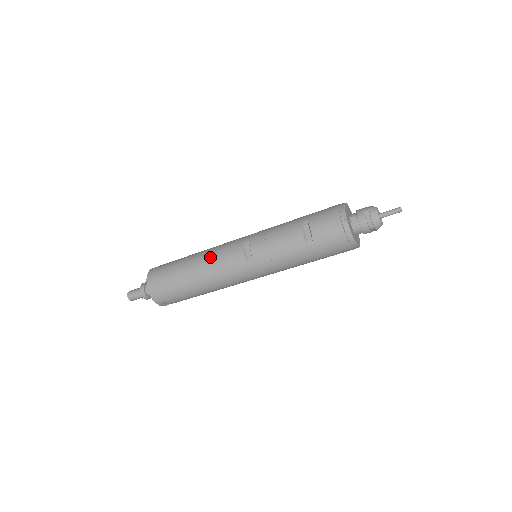
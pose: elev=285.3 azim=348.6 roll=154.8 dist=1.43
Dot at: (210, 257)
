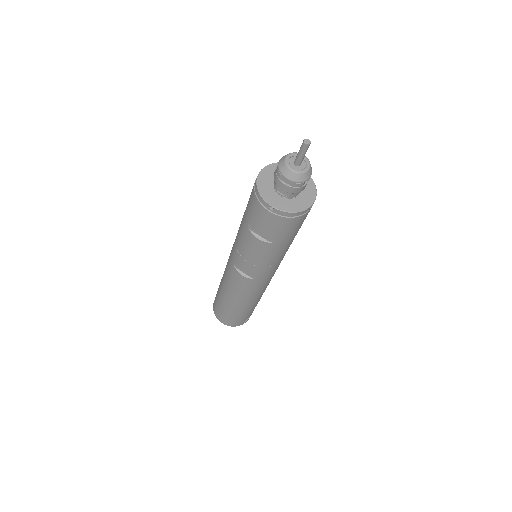
Dot at: (229, 288)
